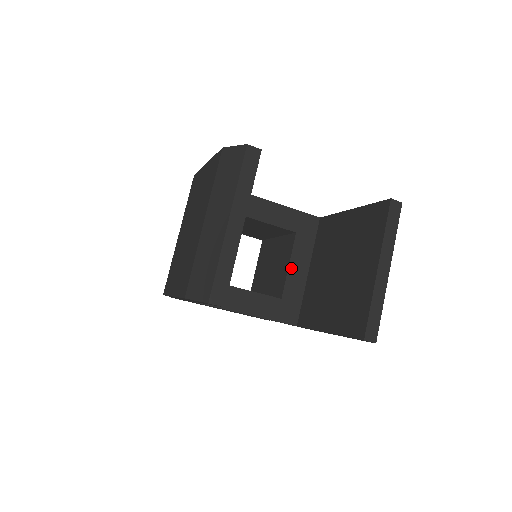
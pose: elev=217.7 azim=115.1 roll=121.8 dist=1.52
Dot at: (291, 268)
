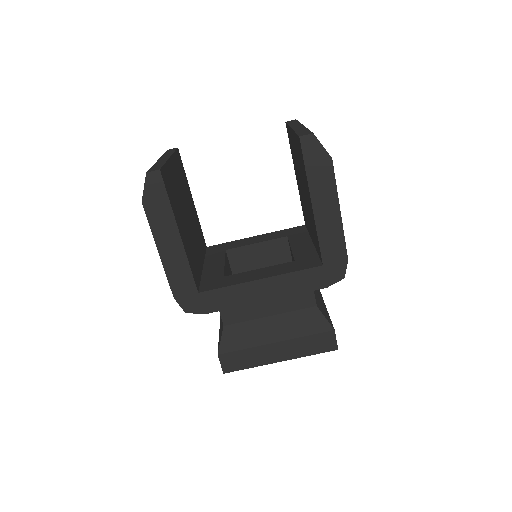
Dot at: (294, 248)
